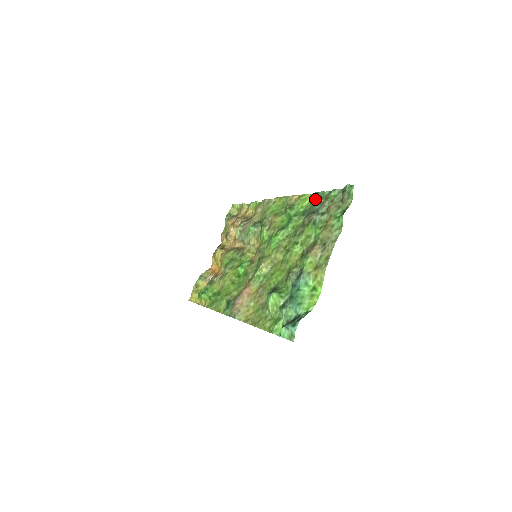
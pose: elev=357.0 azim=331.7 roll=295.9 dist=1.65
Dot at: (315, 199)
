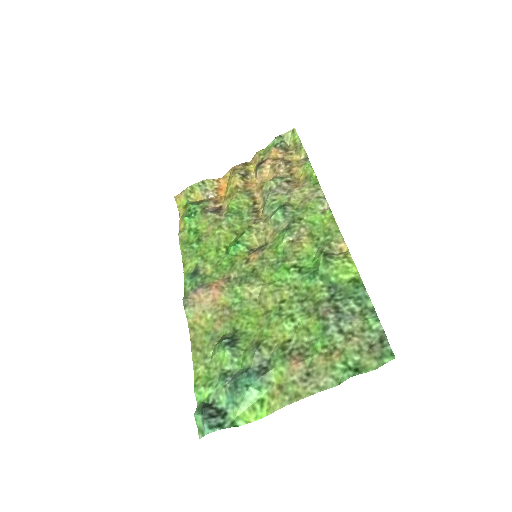
Dot at: (354, 292)
